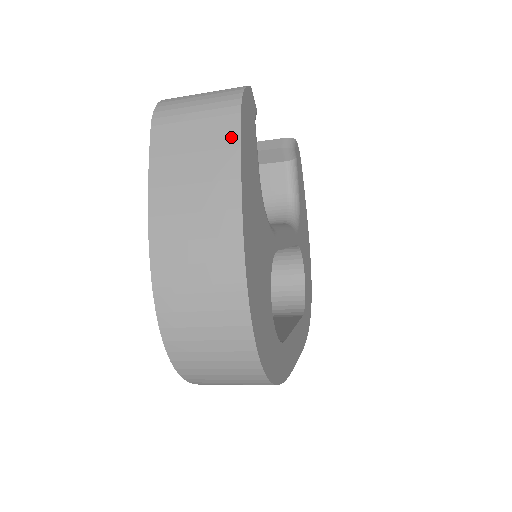
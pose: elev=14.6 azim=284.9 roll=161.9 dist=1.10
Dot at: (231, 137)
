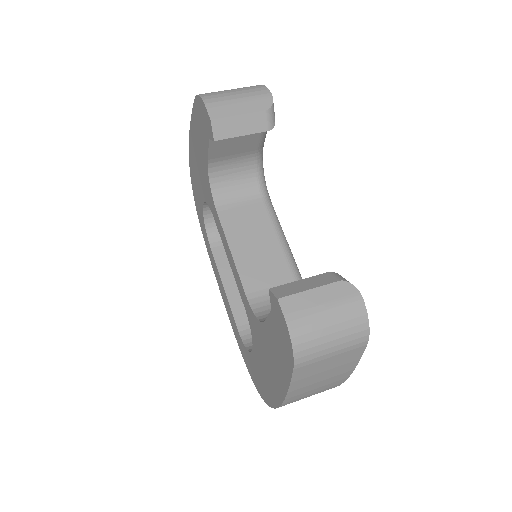
Dot at: (356, 357)
